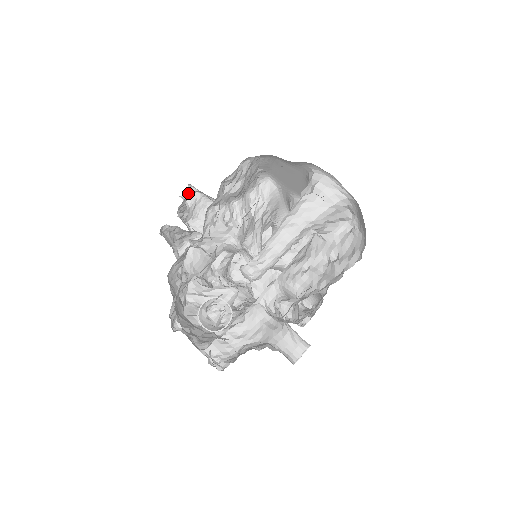
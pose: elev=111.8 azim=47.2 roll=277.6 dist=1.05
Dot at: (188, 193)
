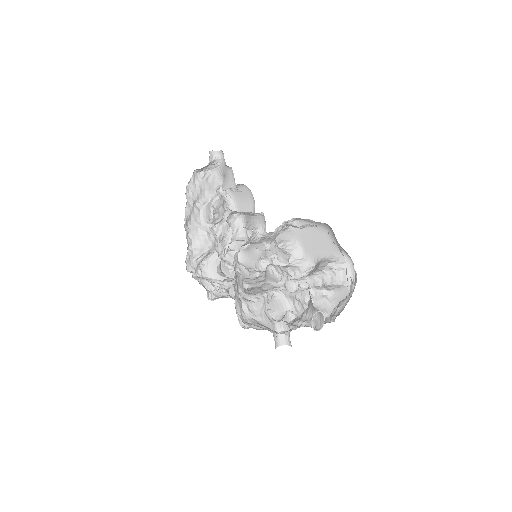
Dot at: (213, 154)
